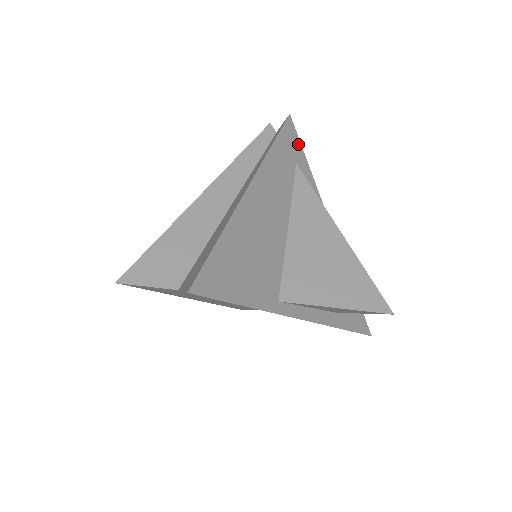
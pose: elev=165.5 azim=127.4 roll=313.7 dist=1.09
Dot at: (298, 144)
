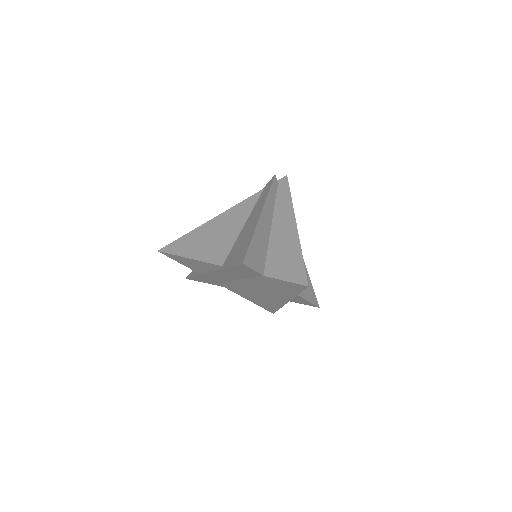
Dot at: occluded
